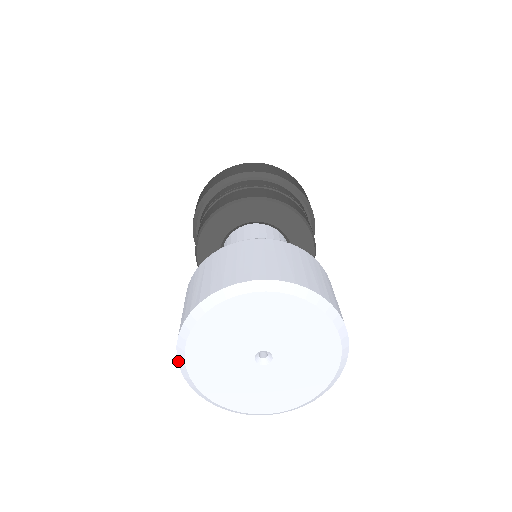
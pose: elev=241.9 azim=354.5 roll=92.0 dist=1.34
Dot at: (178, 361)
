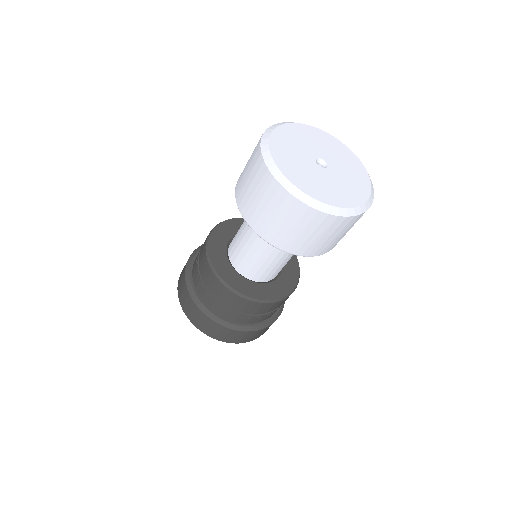
Dot at: (271, 171)
